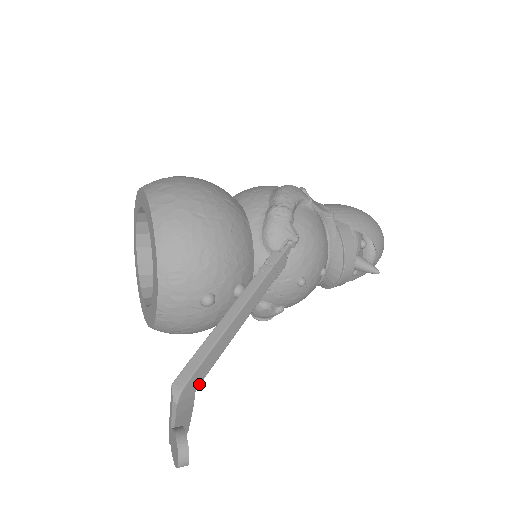
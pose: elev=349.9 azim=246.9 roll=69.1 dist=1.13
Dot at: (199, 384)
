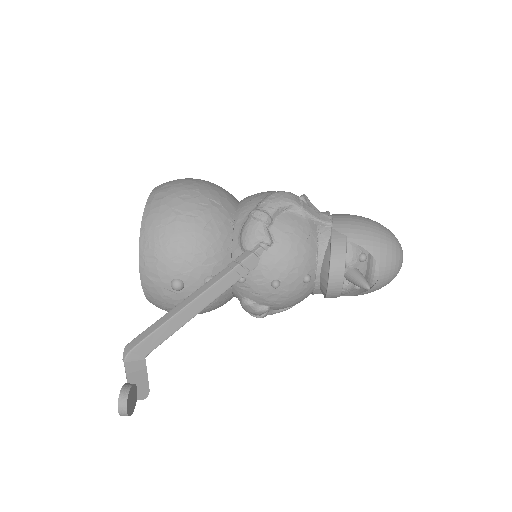
Dot at: (149, 352)
